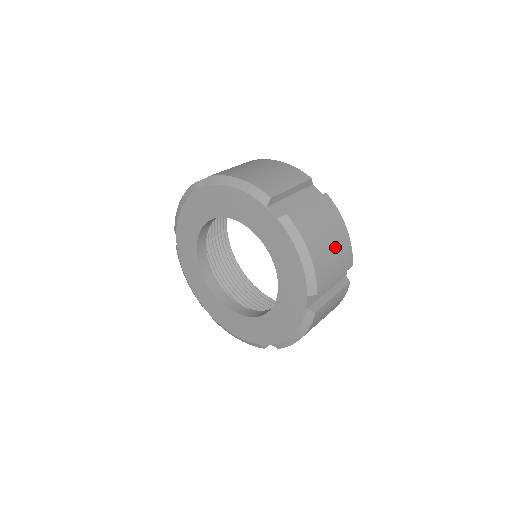
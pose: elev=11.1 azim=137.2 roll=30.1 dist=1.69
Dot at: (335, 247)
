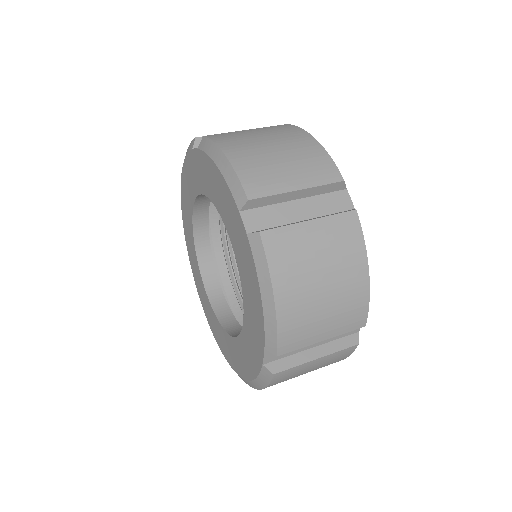
Dot at: (286, 152)
